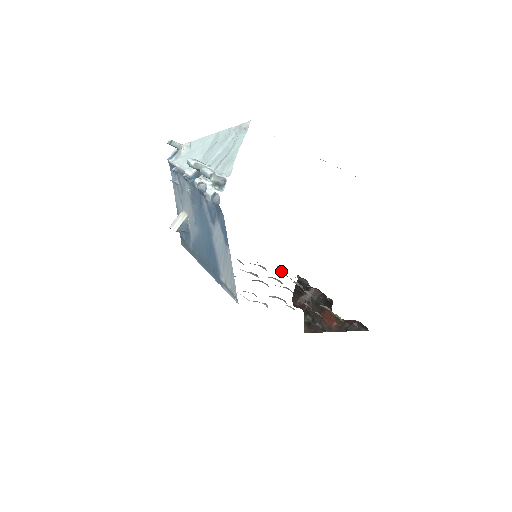
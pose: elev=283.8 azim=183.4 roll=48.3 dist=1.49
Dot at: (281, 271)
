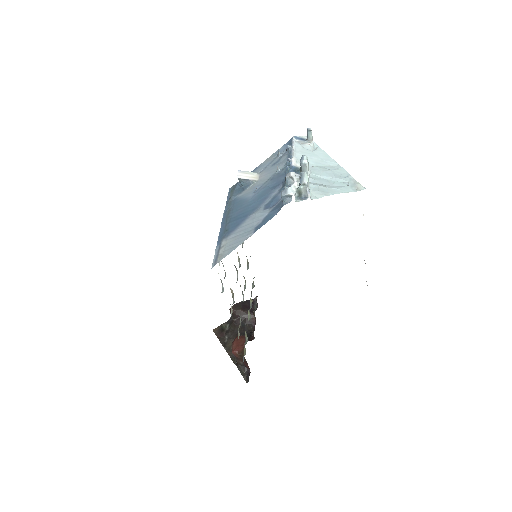
Dot at: (253, 282)
